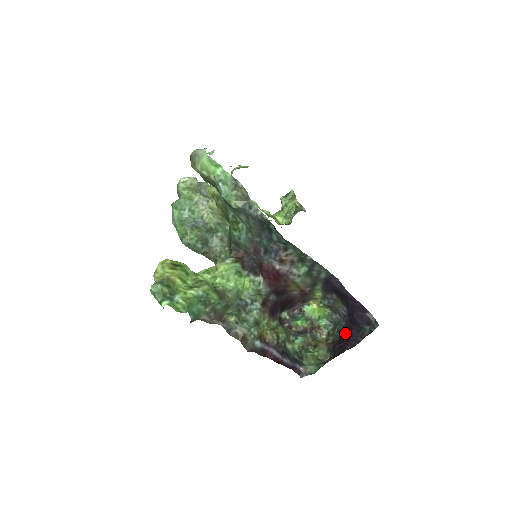
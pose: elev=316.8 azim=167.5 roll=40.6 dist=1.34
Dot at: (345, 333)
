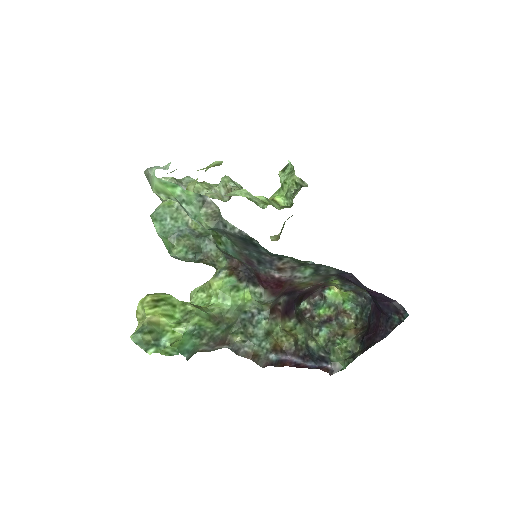
Dot at: (373, 321)
